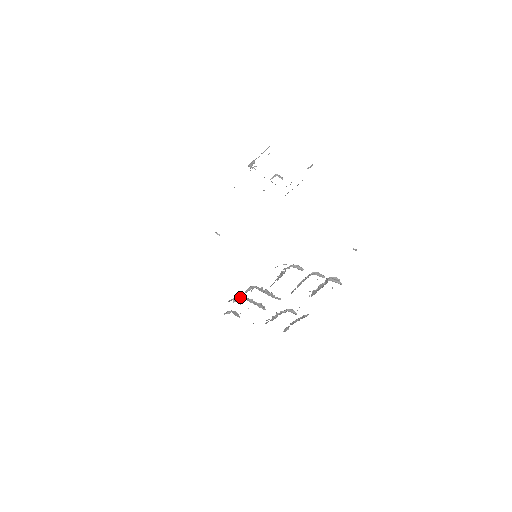
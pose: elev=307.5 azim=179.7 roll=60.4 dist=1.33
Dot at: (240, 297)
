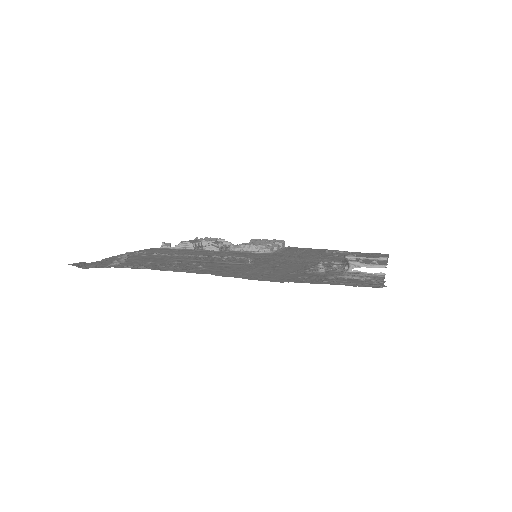
Dot at: (194, 249)
